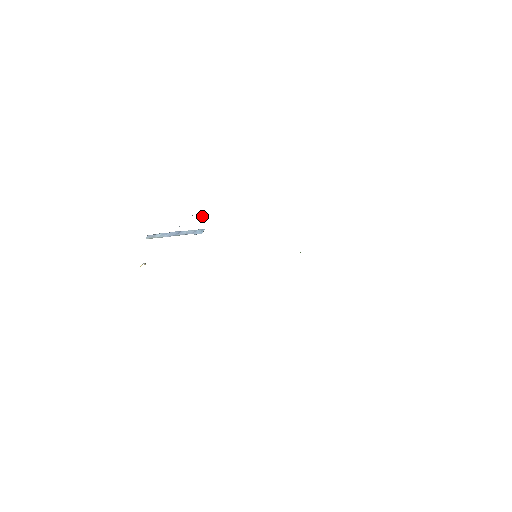
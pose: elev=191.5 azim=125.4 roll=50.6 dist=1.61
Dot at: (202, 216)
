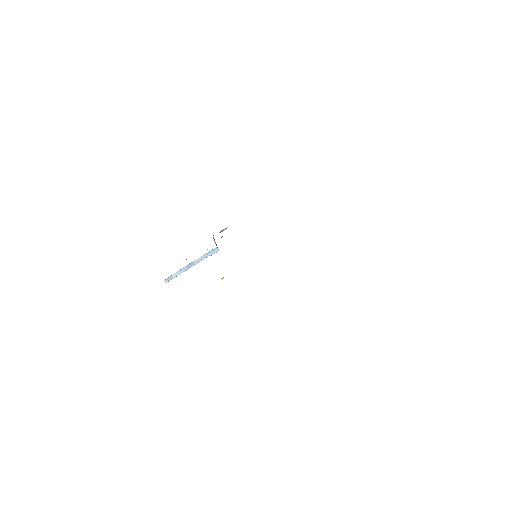
Dot at: occluded
